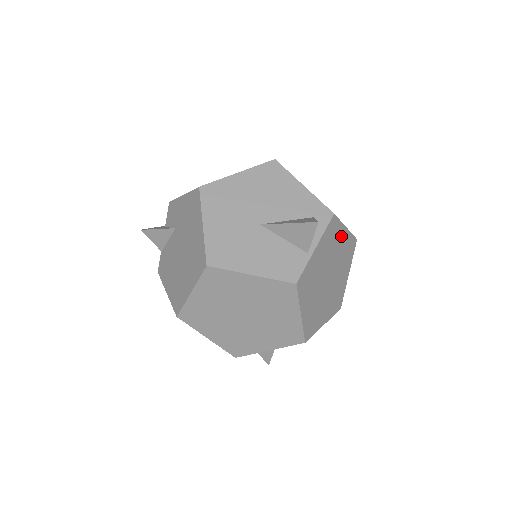
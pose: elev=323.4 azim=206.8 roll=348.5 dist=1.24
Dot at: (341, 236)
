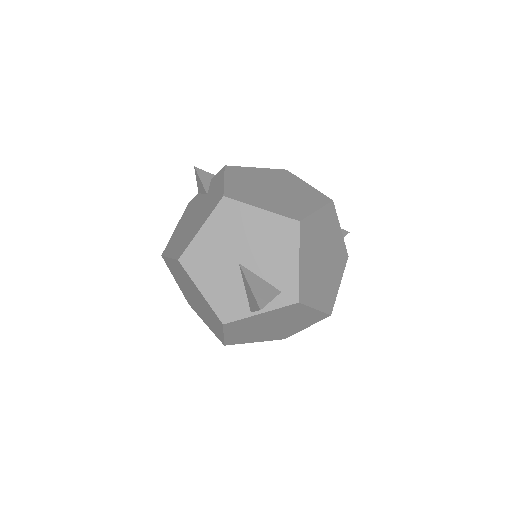
Dot at: (305, 312)
